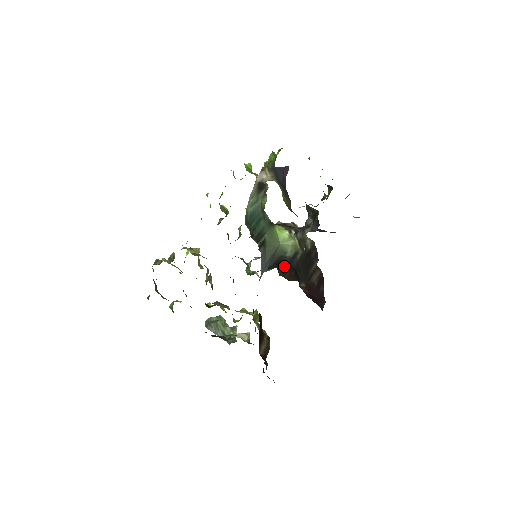
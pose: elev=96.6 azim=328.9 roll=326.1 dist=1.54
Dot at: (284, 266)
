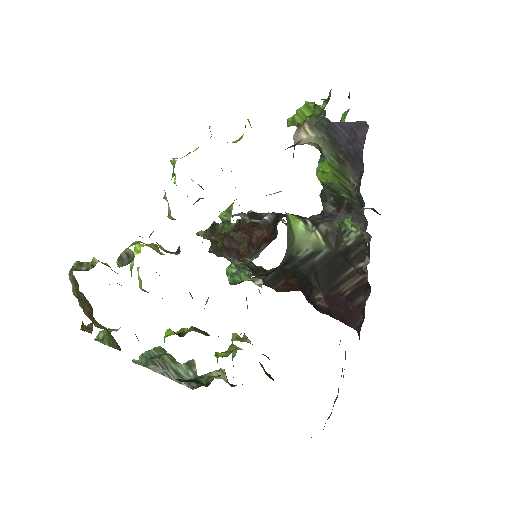
Dot at: (279, 271)
